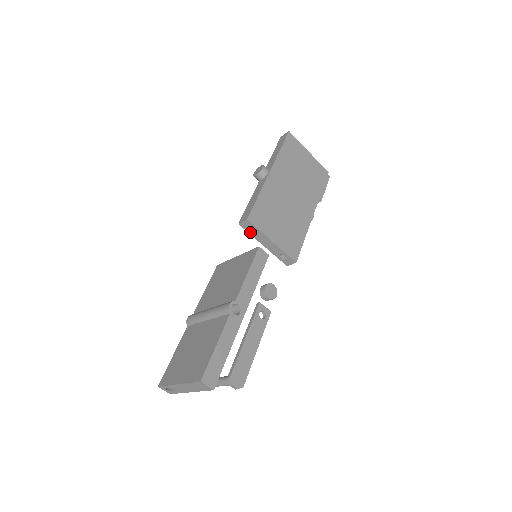
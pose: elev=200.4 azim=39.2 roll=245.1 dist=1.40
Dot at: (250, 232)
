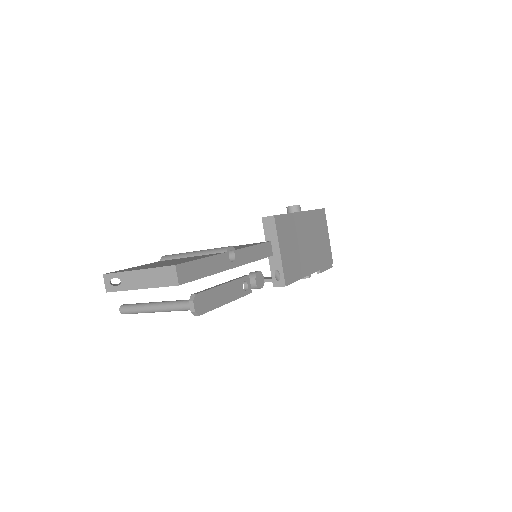
Dot at: (266, 231)
